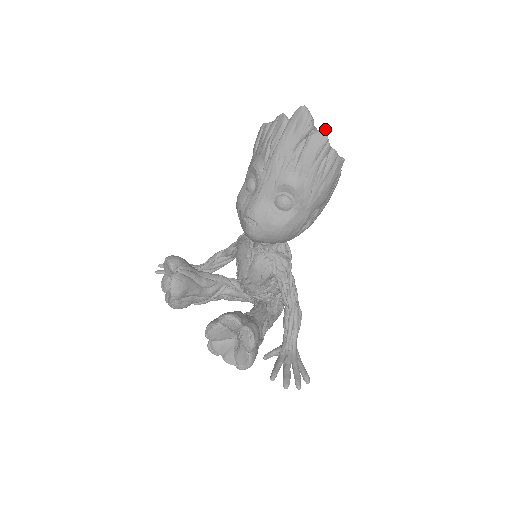
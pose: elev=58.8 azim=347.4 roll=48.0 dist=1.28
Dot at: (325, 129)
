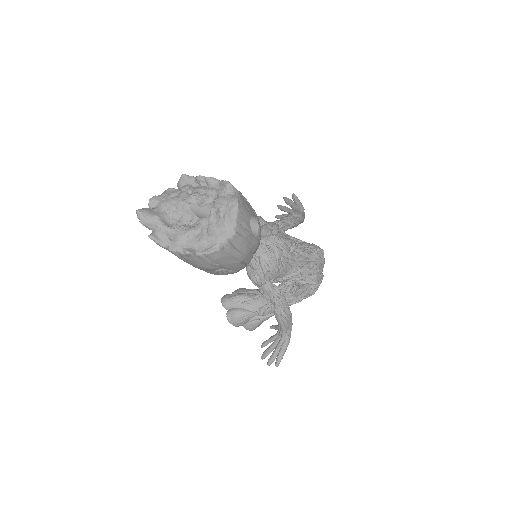
Dot at: (149, 237)
